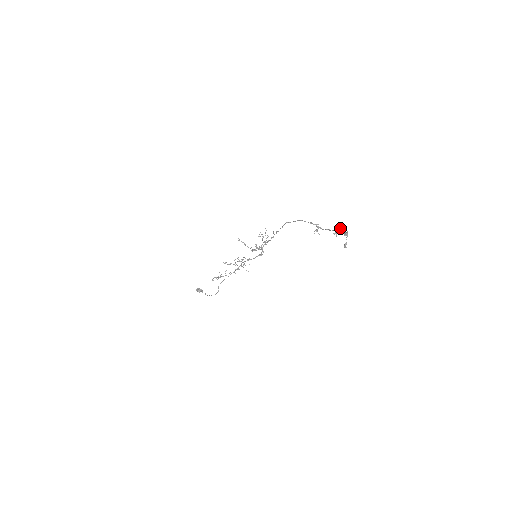
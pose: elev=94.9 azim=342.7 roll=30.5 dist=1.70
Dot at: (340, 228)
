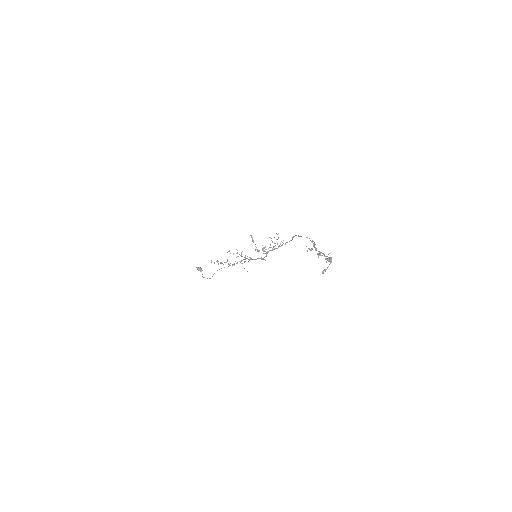
Dot at: (329, 253)
